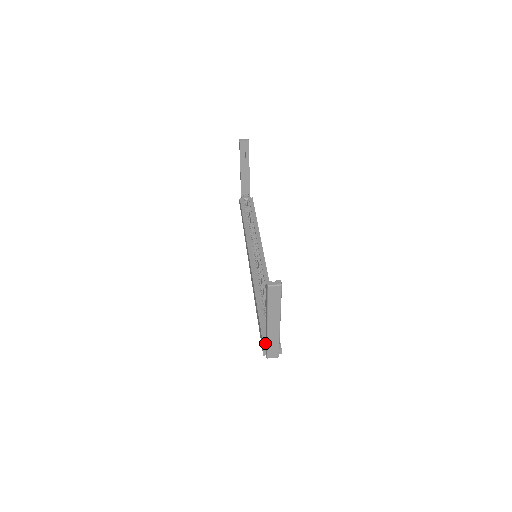
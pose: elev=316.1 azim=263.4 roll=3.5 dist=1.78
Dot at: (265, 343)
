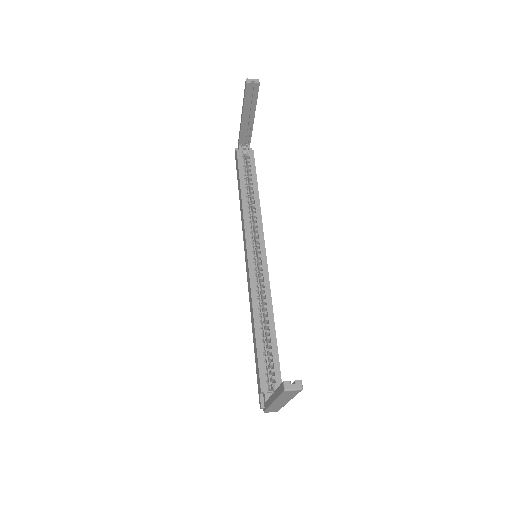
Dot at: (264, 399)
